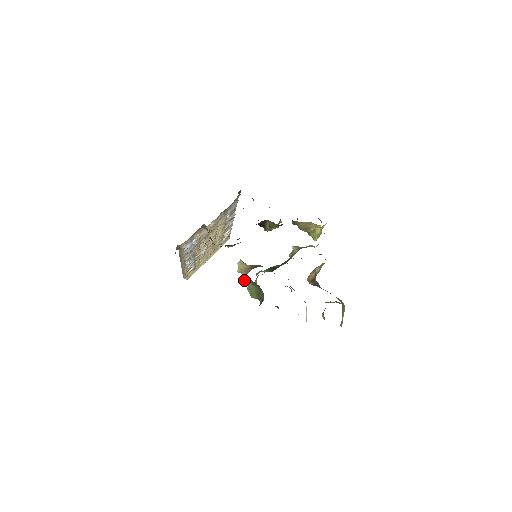
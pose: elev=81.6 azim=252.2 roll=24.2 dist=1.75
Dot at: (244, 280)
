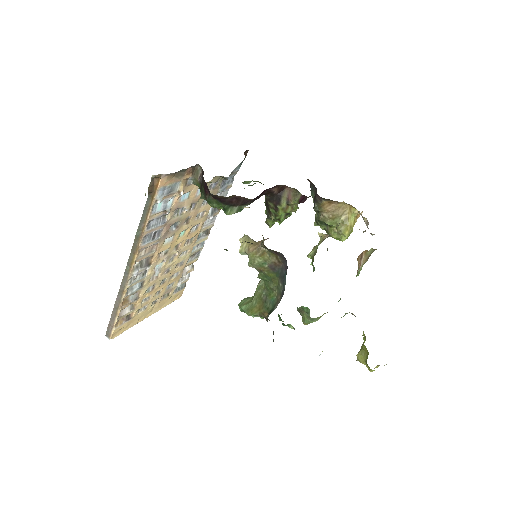
Dot at: (251, 262)
